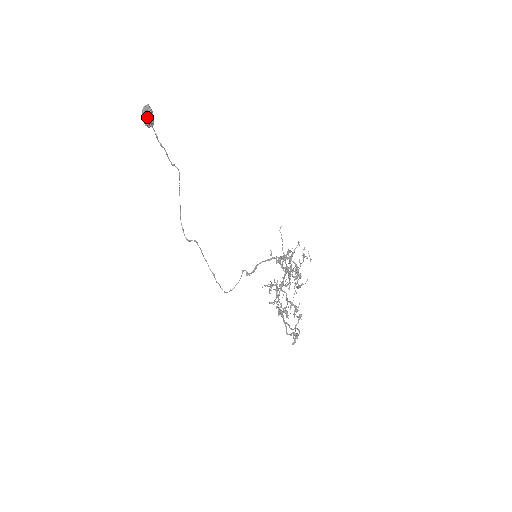
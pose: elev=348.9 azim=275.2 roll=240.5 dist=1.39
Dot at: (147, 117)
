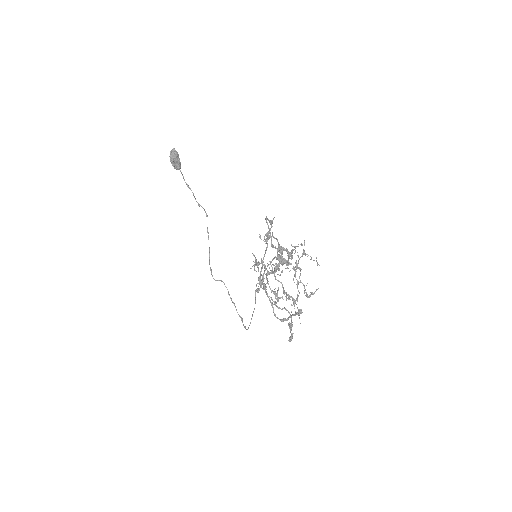
Dot at: (173, 158)
